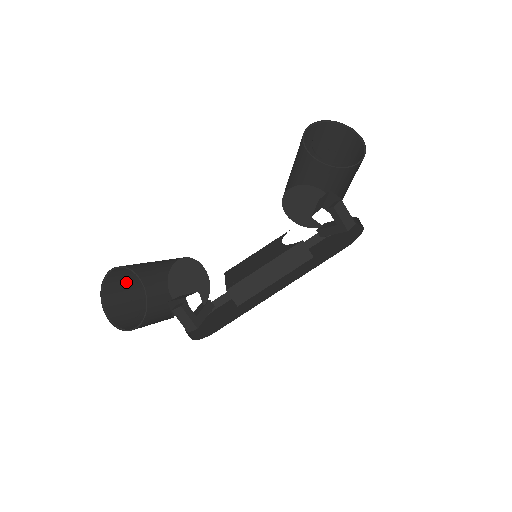
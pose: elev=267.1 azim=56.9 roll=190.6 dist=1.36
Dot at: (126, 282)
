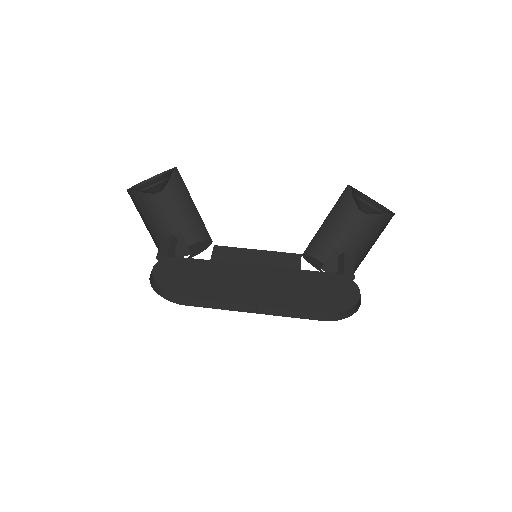
Dot at: (158, 204)
